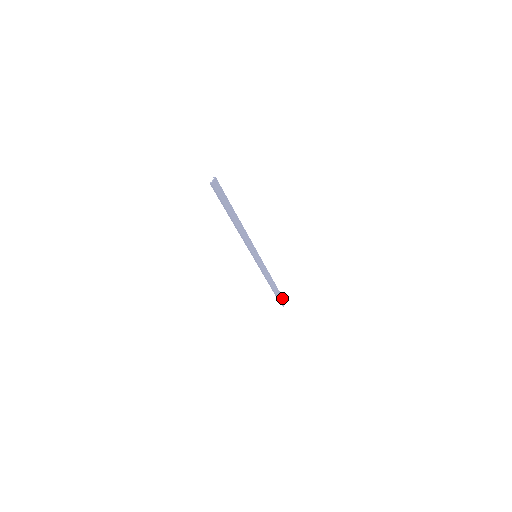
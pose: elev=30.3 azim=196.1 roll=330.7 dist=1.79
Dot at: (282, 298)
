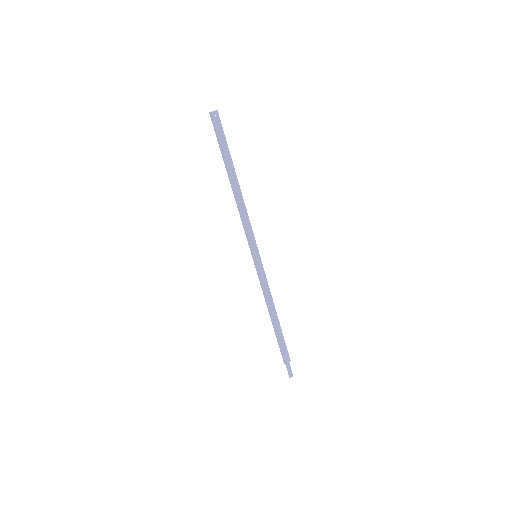
Dot at: (289, 360)
